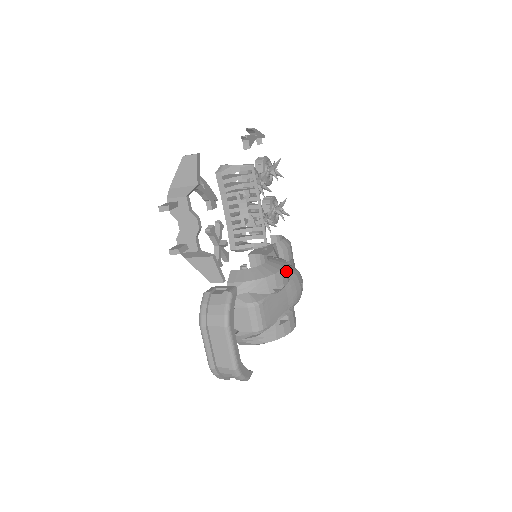
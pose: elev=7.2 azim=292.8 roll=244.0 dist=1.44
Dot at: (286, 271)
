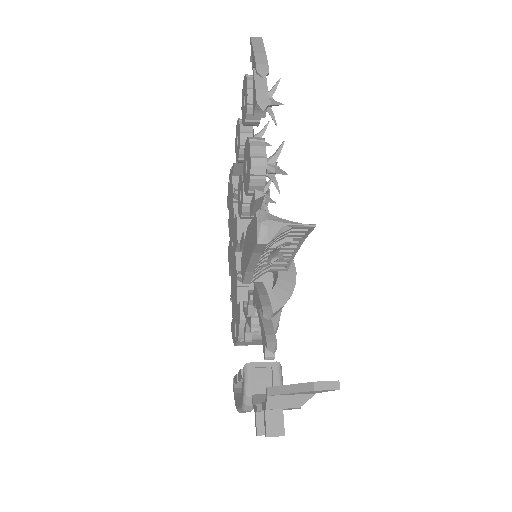
Dot at: occluded
